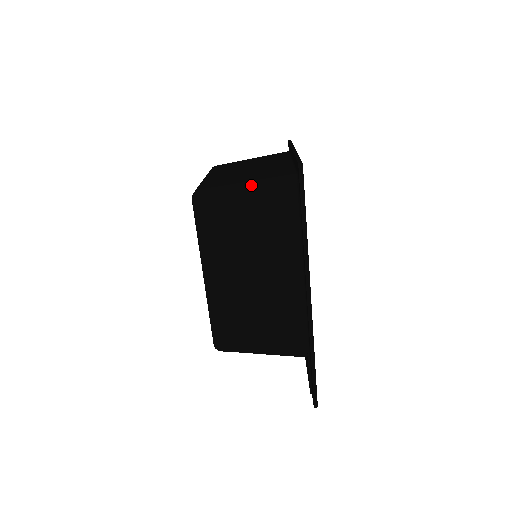
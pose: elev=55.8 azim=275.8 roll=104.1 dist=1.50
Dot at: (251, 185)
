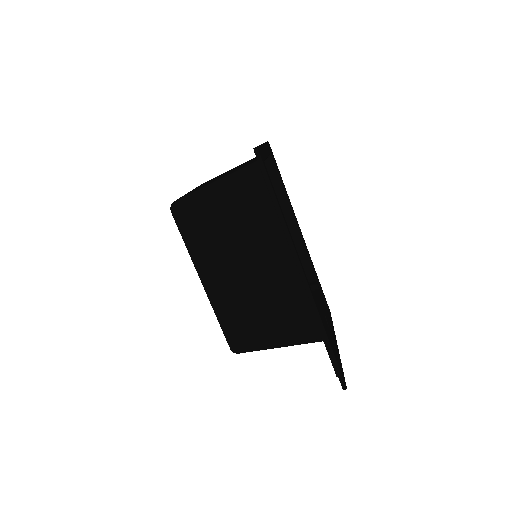
Dot at: (219, 183)
